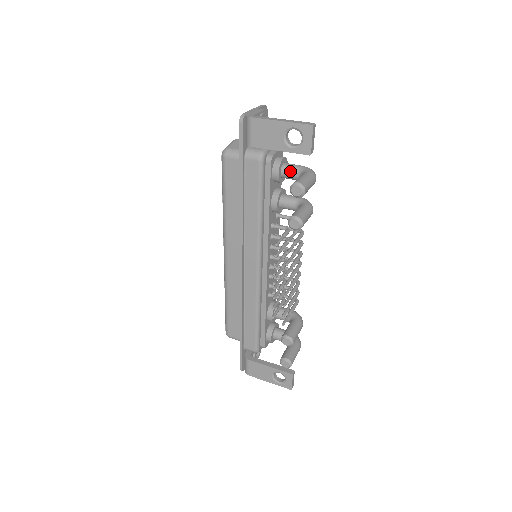
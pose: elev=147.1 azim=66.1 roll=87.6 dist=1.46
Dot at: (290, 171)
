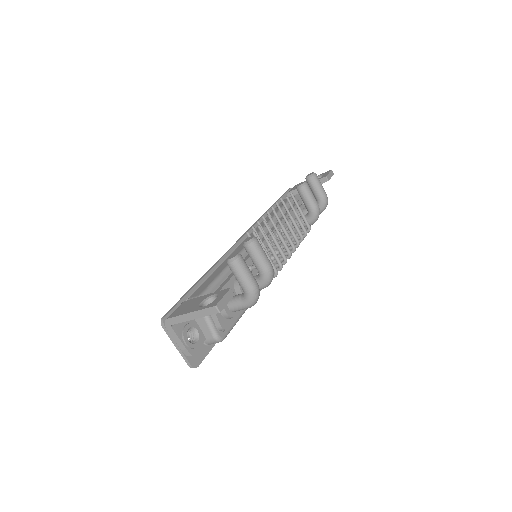
Dot at: occluded
